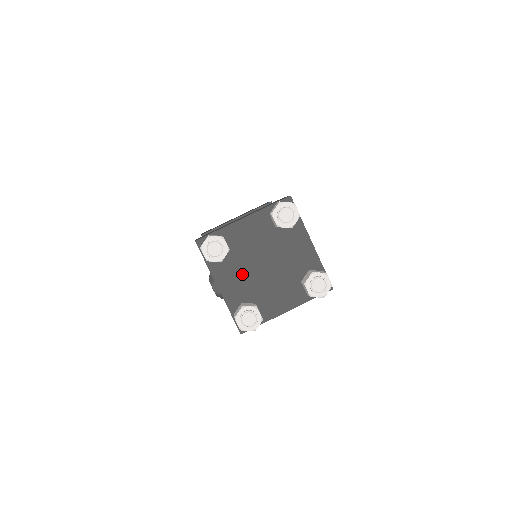
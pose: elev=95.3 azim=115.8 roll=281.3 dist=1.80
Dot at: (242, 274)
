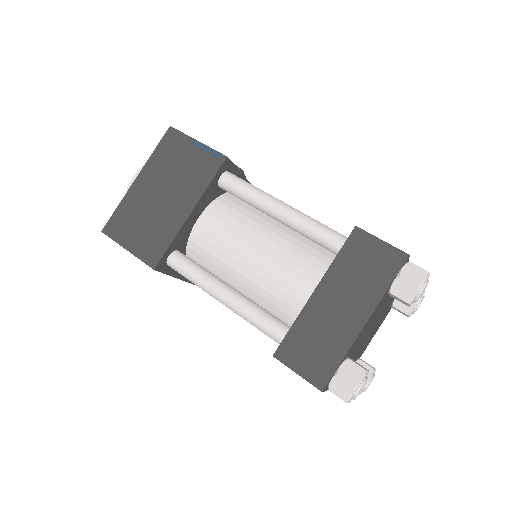
Dot at: occluded
